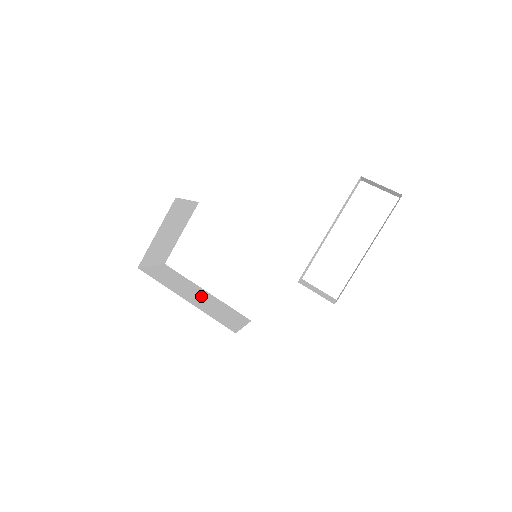
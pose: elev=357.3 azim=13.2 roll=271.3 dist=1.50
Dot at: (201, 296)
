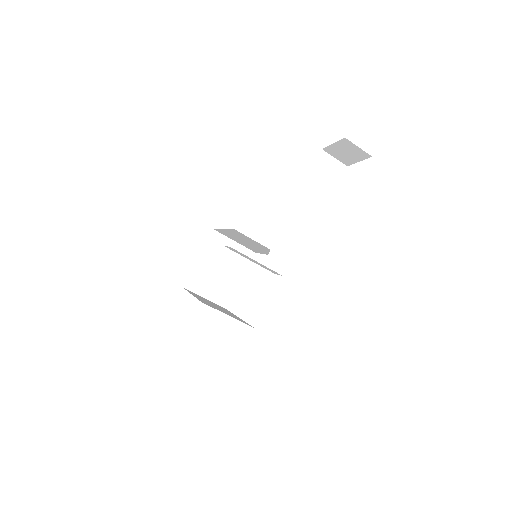
Dot at: occluded
